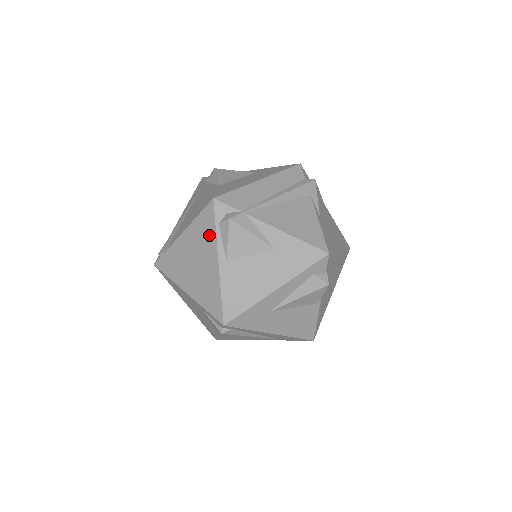
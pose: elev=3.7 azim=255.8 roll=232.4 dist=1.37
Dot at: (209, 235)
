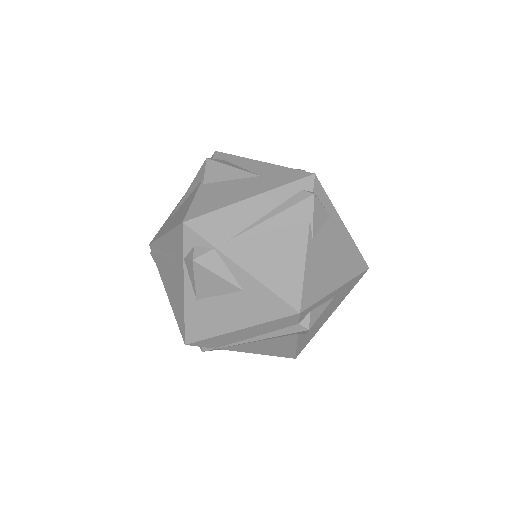
Dot at: occluded
